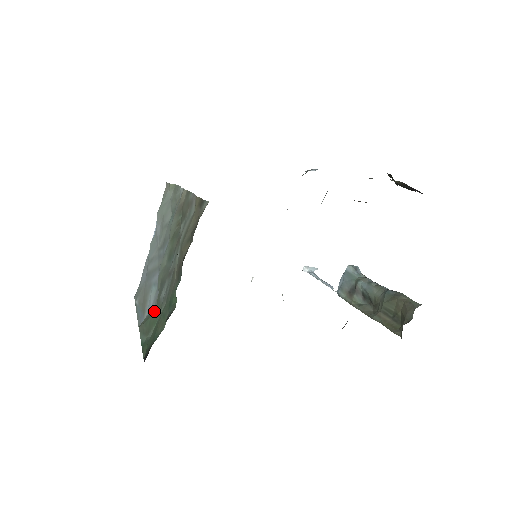
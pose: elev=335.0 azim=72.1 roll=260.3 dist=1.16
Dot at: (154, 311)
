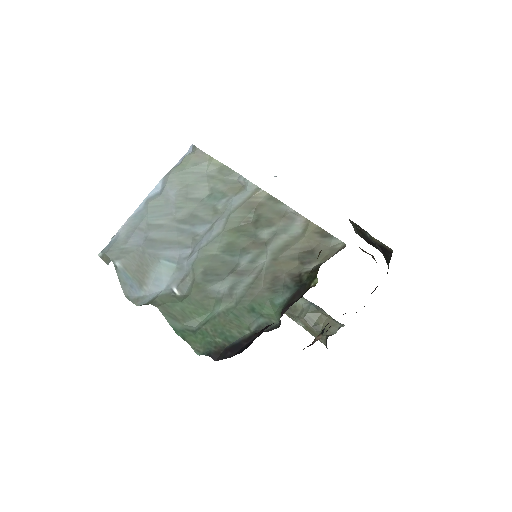
Dot at: (189, 297)
